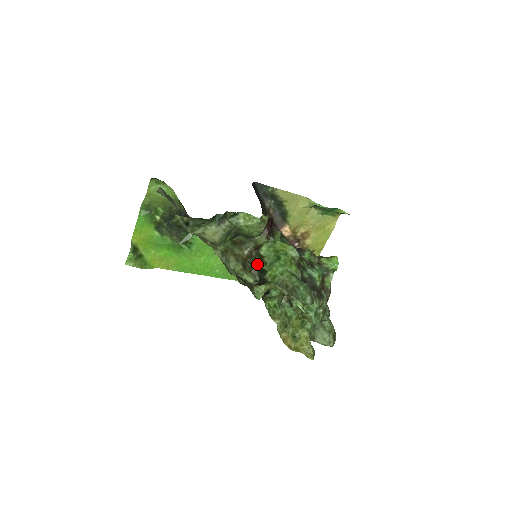
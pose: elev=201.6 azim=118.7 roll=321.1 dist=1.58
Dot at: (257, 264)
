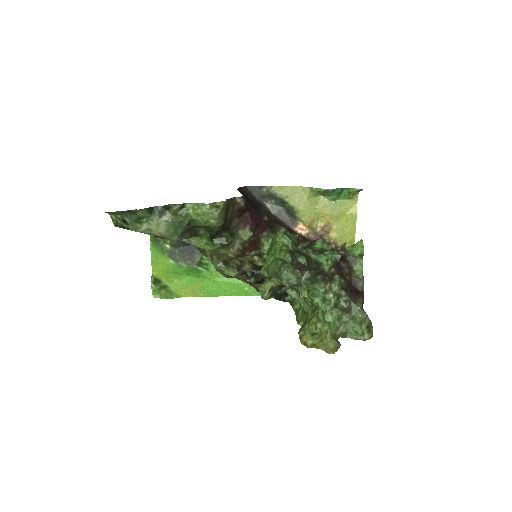
Dot at: (255, 263)
